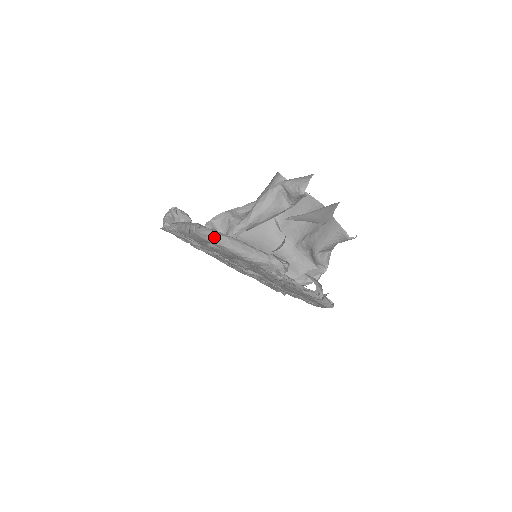
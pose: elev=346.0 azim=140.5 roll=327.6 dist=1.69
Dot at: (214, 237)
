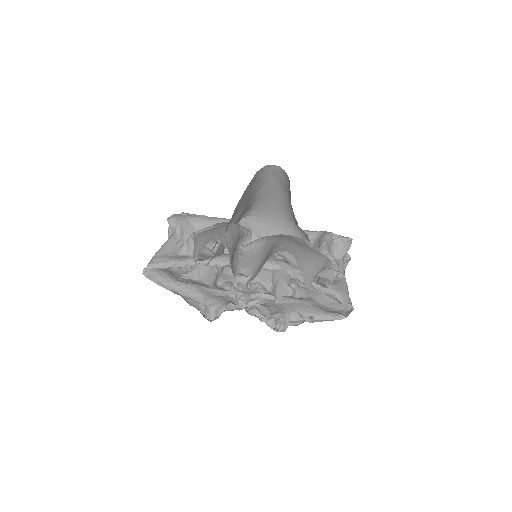
Dot at: (154, 282)
